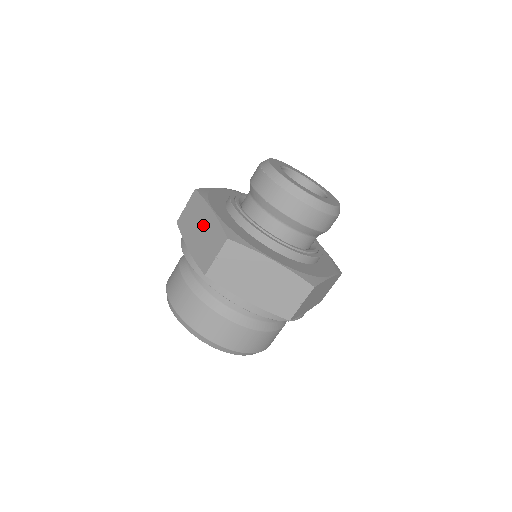
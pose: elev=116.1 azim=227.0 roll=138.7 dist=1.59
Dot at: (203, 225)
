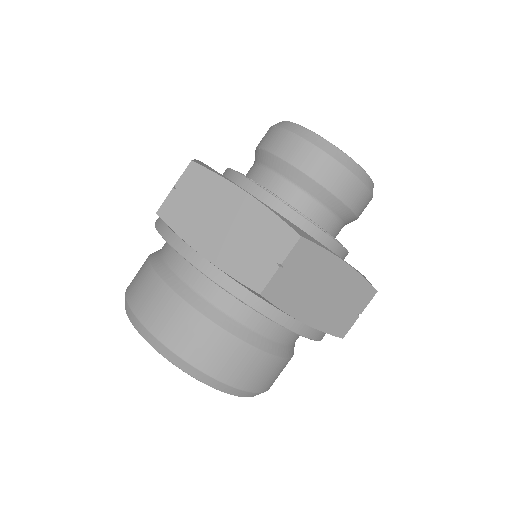
Dot at: occluded
